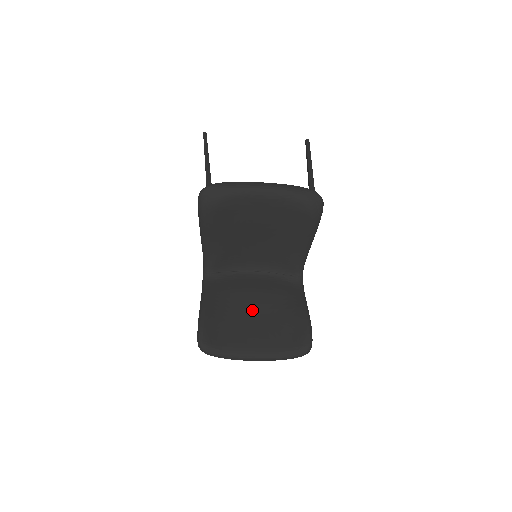
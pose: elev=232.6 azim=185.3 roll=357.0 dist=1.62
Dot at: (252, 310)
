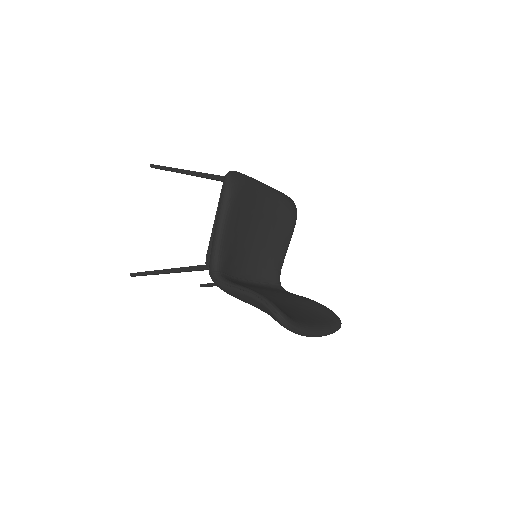
Dot at: (278, 300)
